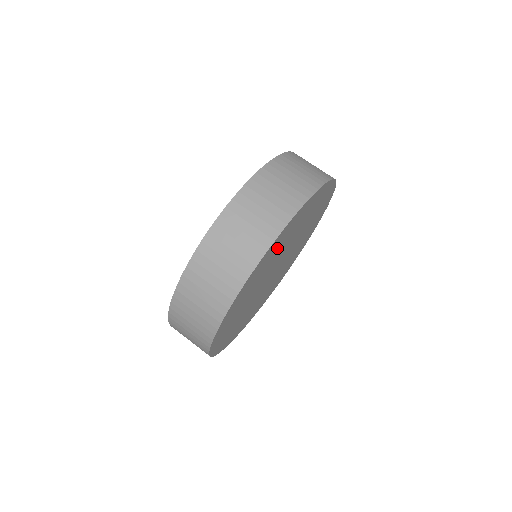
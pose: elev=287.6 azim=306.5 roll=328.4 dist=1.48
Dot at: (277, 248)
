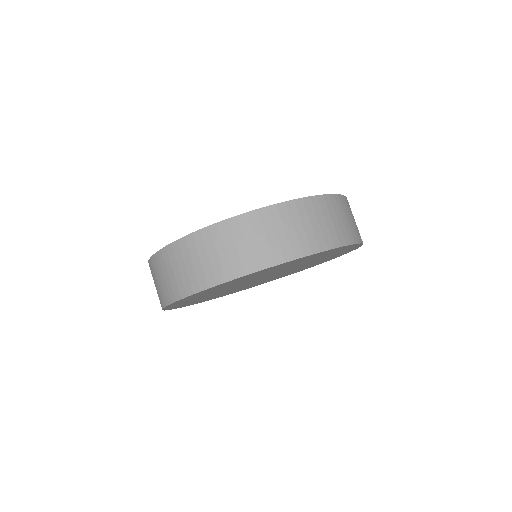
Dot at: (200, 296)
